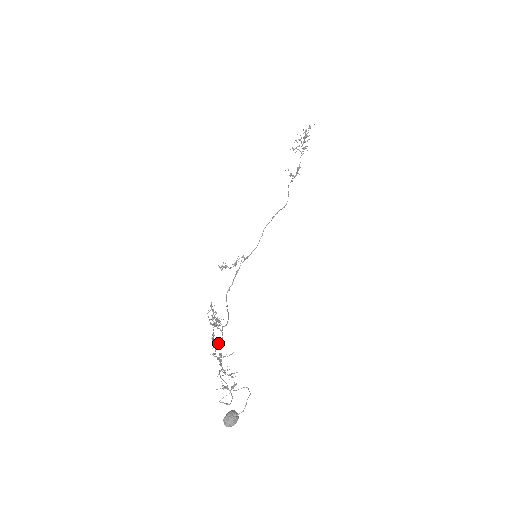
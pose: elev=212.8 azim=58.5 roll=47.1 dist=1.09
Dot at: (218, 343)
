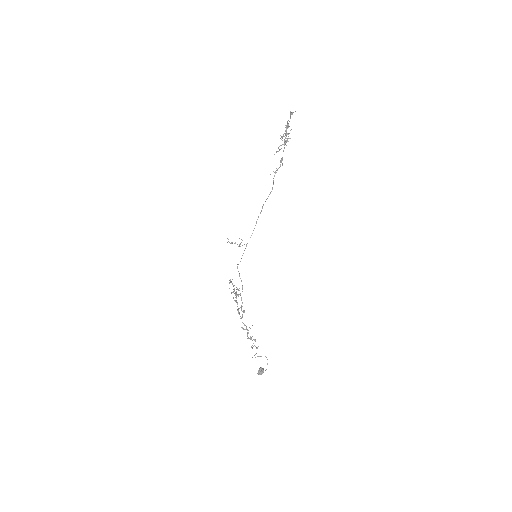
Dot at: occluded
